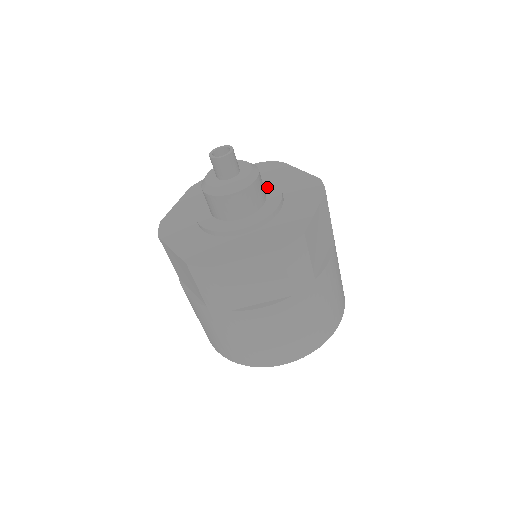
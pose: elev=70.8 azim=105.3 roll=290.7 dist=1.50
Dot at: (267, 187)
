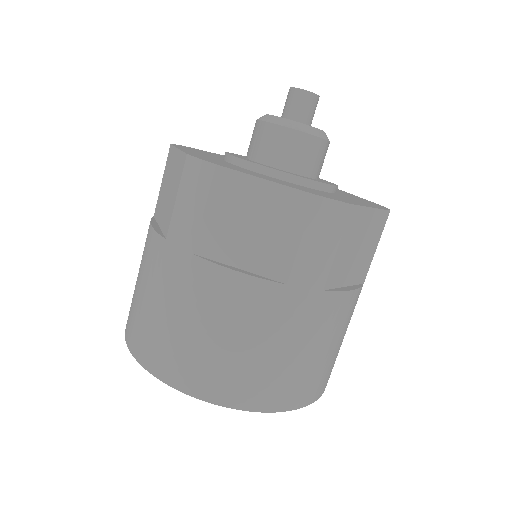
Dot at: occluded
